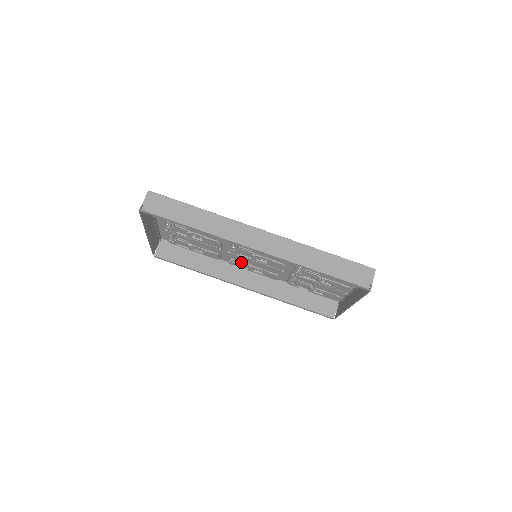
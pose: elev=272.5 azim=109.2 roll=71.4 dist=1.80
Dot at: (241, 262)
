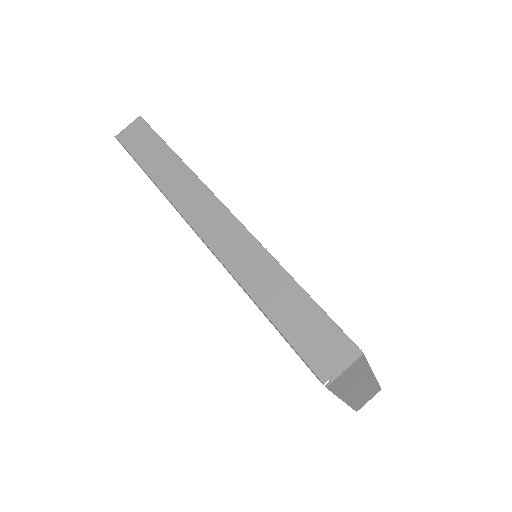
Dot at: occluded
